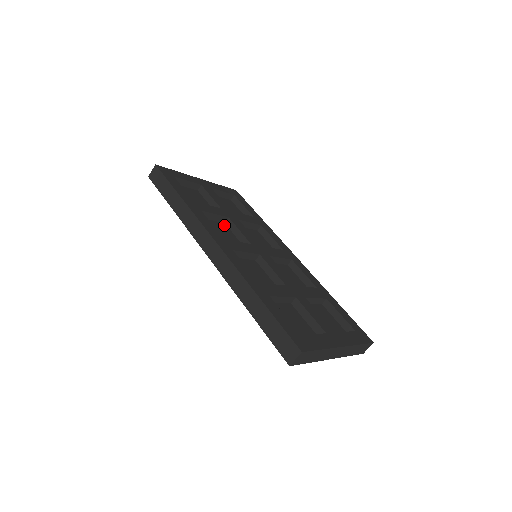
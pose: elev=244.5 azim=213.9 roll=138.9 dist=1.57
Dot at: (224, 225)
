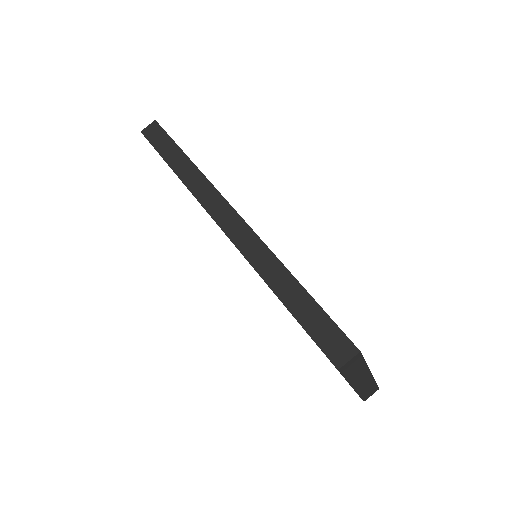
Dot at: occluded
